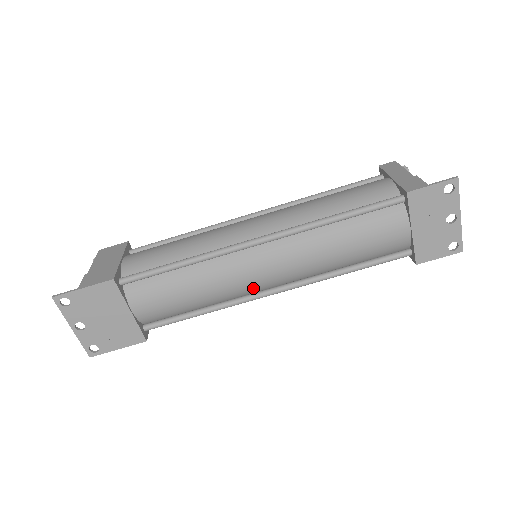
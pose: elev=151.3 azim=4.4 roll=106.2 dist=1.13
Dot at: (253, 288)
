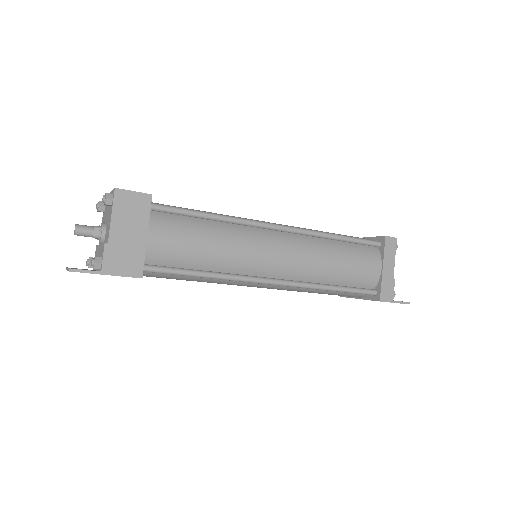
Dot at: occluded
